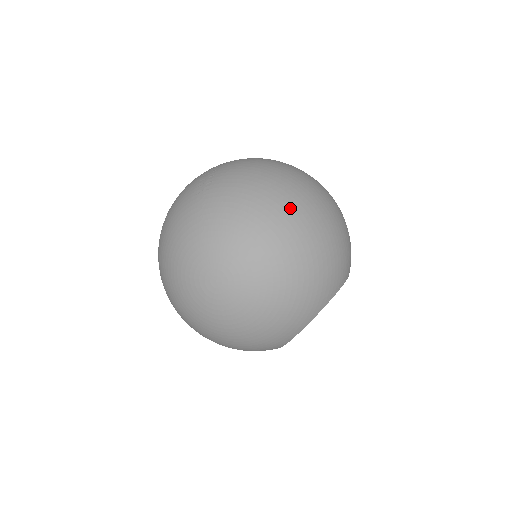
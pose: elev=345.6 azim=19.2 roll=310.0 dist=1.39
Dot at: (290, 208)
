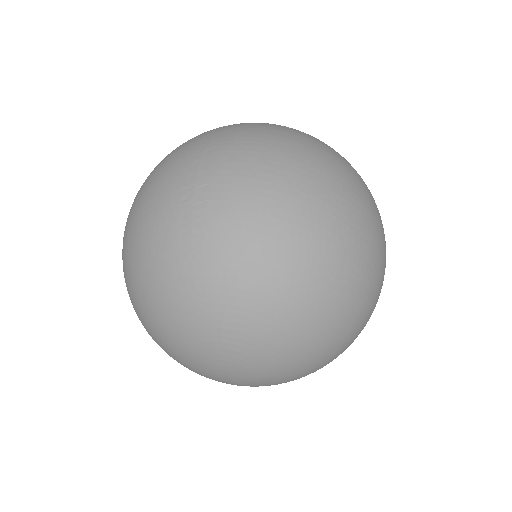
Dot at: (327, 285)
